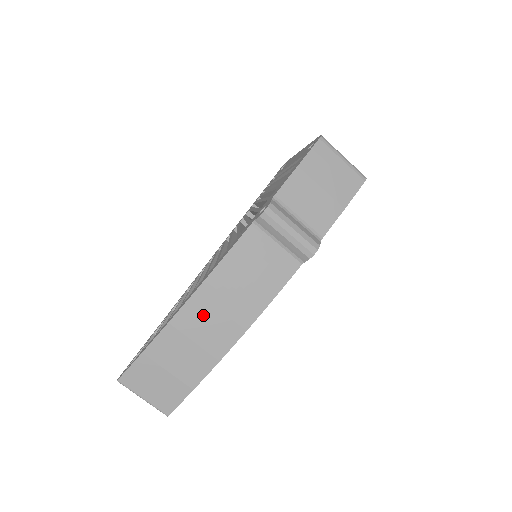
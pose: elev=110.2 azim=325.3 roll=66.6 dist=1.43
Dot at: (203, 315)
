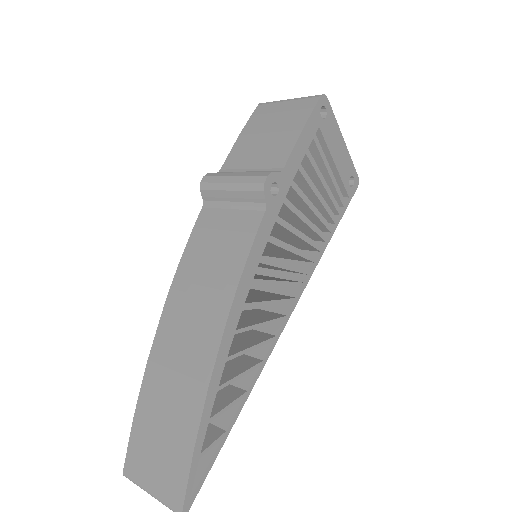
Dot at: (177, 330)
